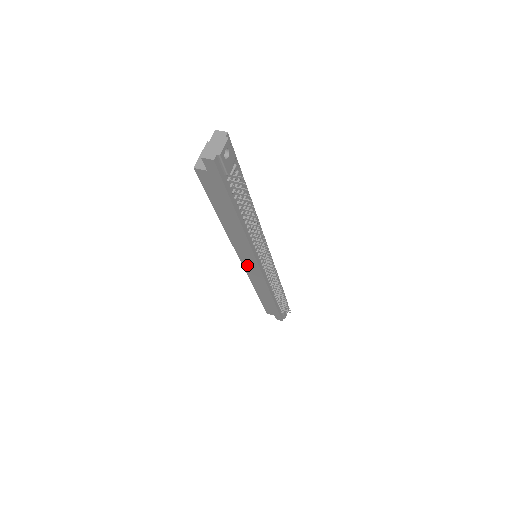
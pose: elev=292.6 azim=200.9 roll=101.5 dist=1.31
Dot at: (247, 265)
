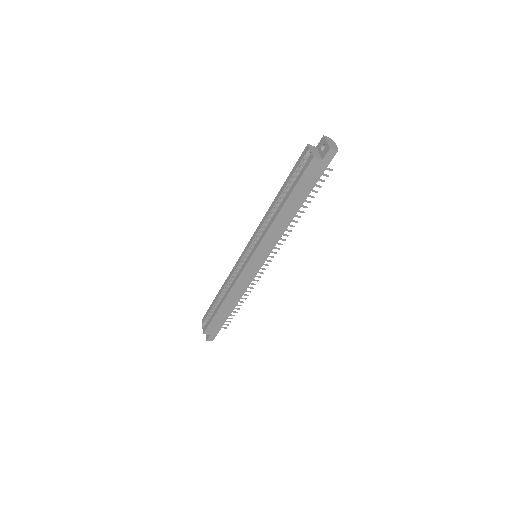
Dot at: (252, 263)
